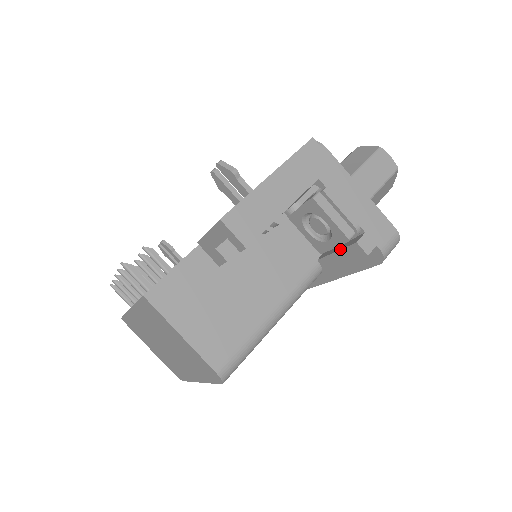
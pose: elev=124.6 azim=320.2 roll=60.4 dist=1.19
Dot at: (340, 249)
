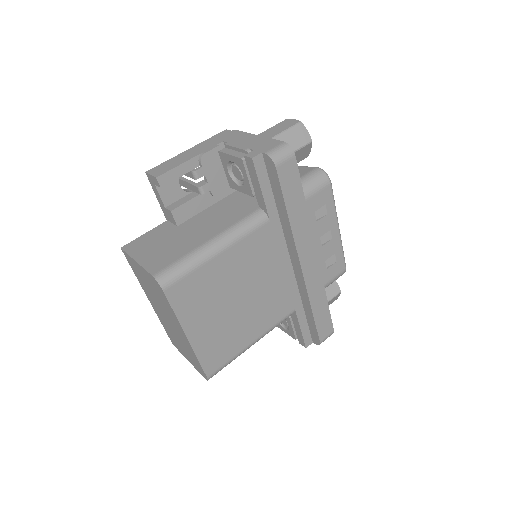
Dot at: (250, 176)
